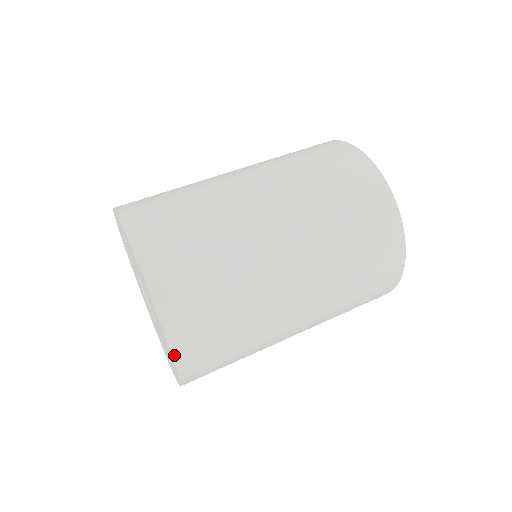
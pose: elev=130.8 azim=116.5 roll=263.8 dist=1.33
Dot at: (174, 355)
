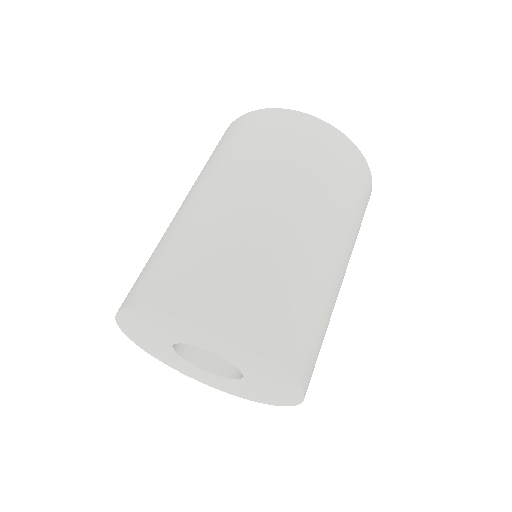
Dot at: (304, 392)
